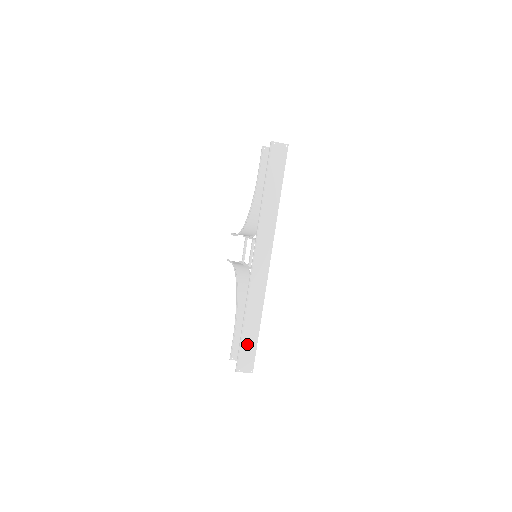
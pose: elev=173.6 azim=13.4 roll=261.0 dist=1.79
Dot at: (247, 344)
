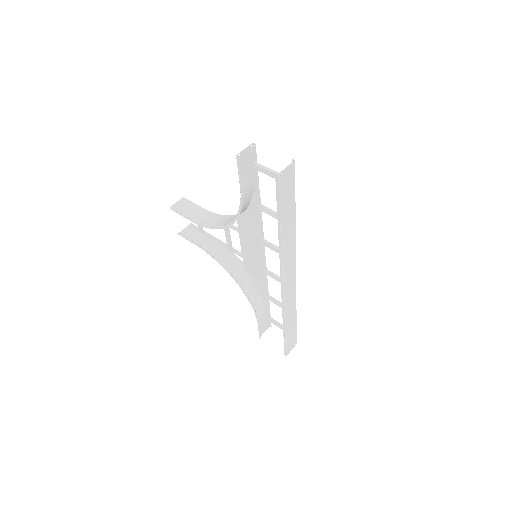
Dot at: (290, 336)
